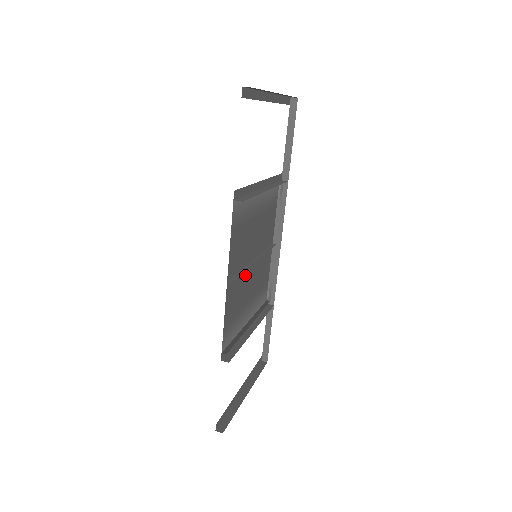
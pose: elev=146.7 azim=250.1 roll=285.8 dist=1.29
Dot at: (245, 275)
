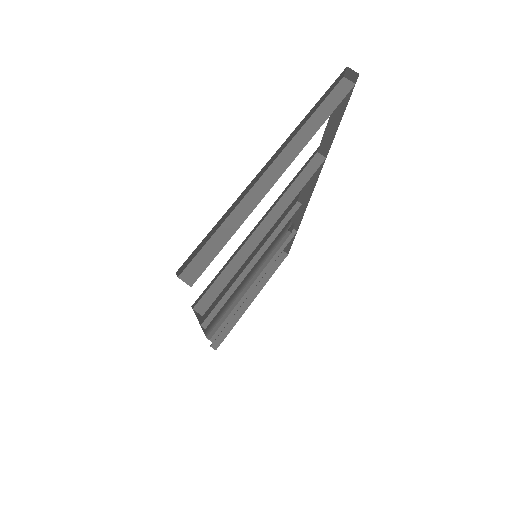
Dot at: occluded
